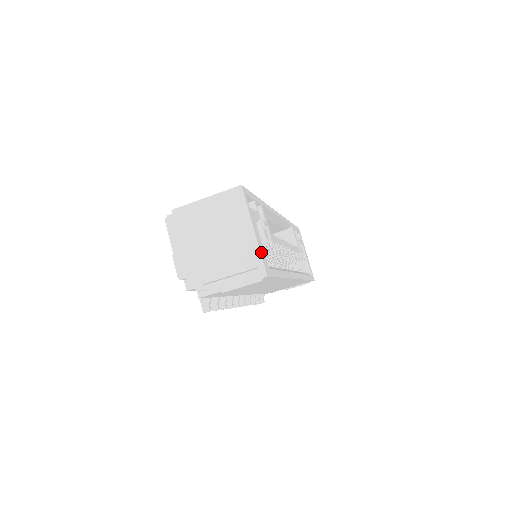
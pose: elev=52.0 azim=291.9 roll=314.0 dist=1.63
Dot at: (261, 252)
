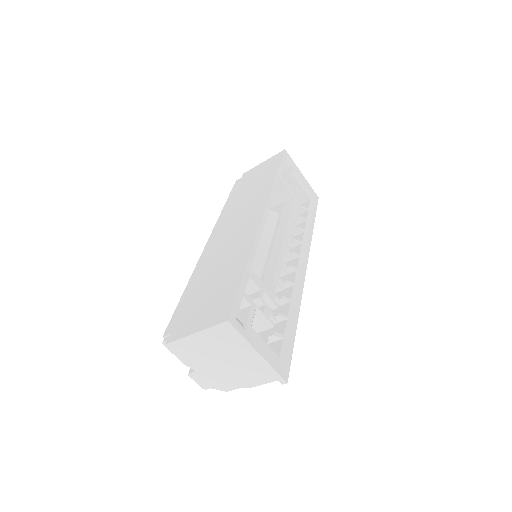
Dot at: (273, 365)
